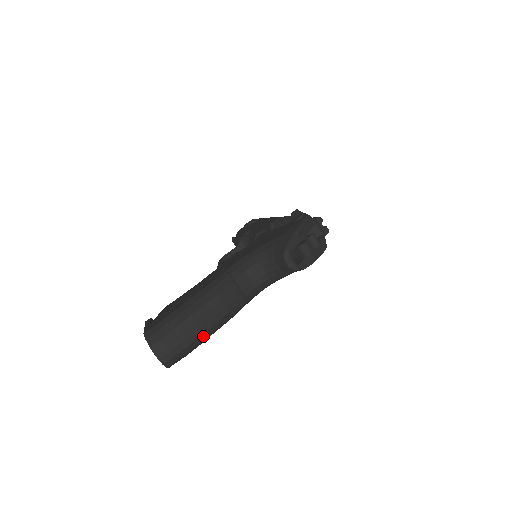
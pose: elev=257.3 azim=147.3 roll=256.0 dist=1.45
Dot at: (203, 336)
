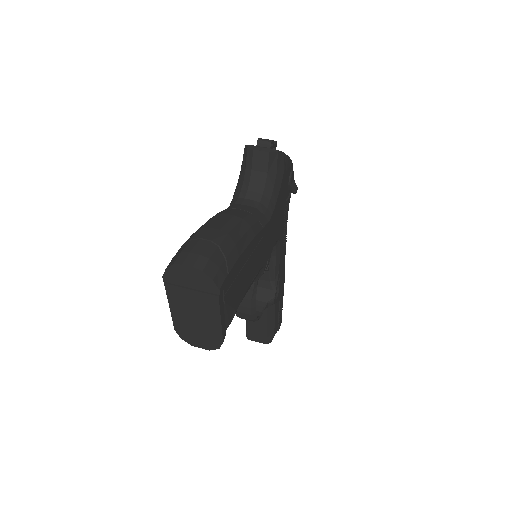
Dot at: (230, 238)
